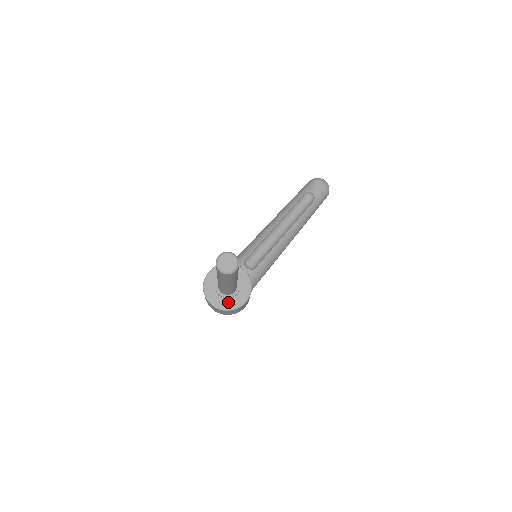
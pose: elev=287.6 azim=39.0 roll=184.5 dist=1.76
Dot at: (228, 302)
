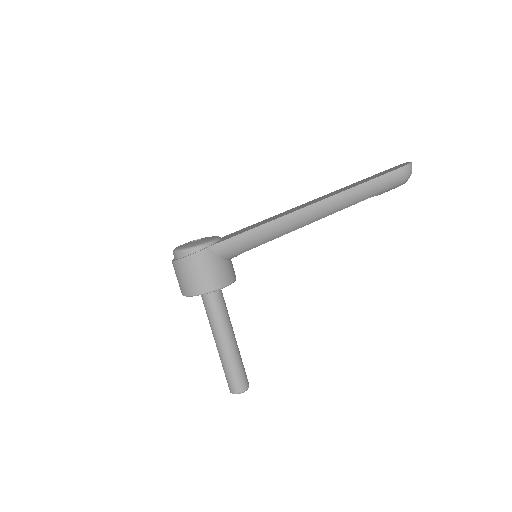
Dot at: occluded
